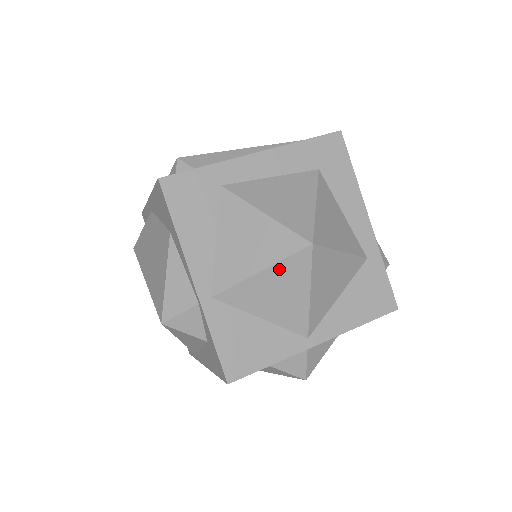
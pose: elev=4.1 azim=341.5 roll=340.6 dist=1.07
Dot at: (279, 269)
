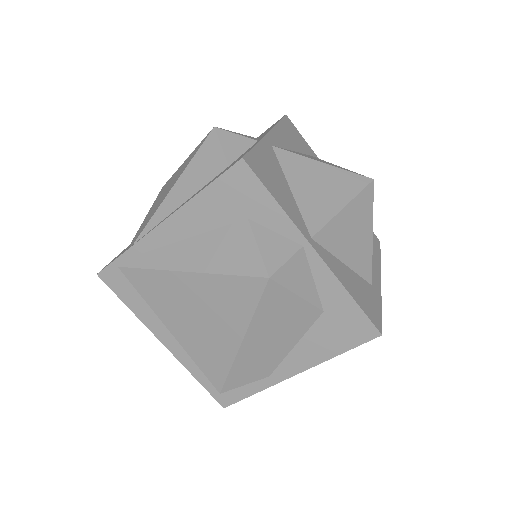
Dot at: (337, 173)
